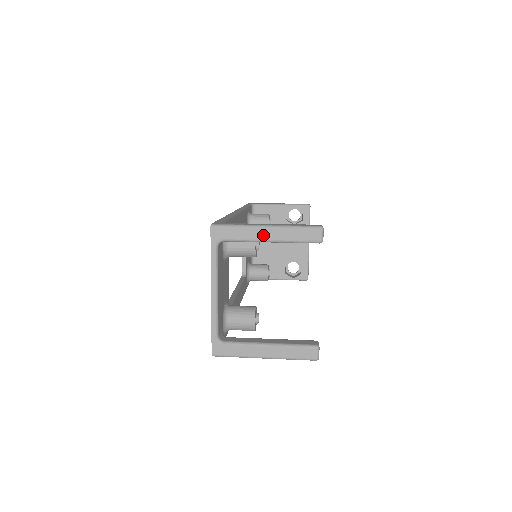
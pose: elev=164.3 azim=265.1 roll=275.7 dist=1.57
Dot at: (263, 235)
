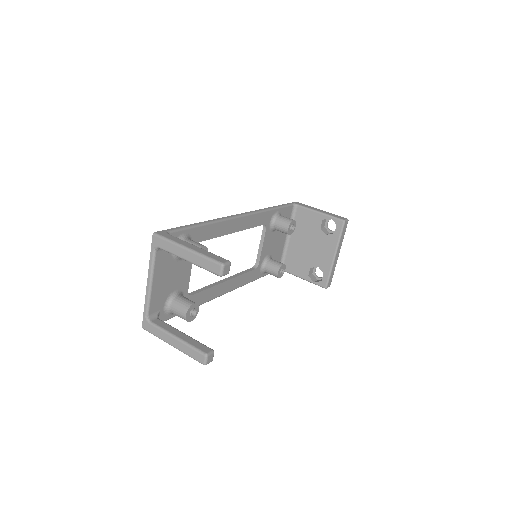
Dot at: (183, 254)
